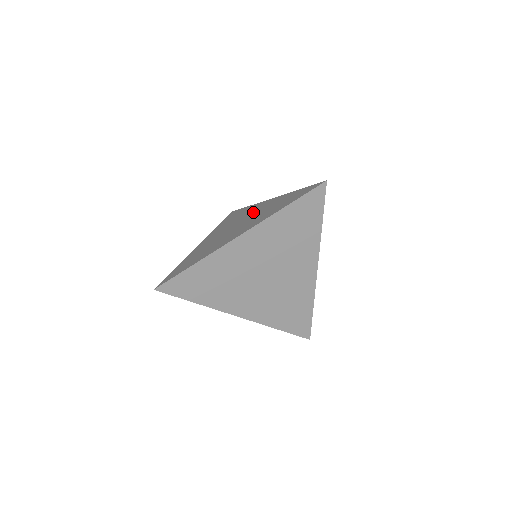
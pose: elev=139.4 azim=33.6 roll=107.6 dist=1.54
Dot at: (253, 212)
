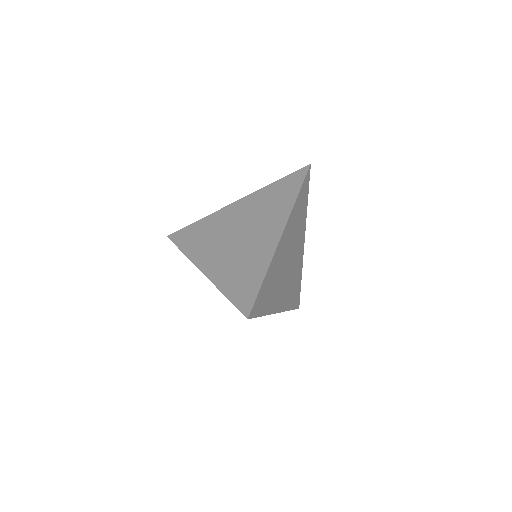
Dot at: (236, 218)
